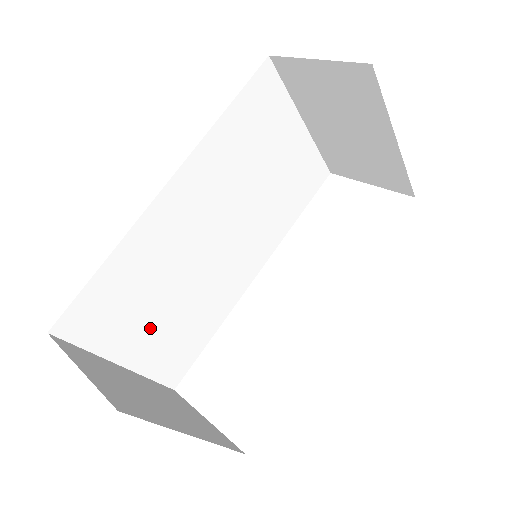
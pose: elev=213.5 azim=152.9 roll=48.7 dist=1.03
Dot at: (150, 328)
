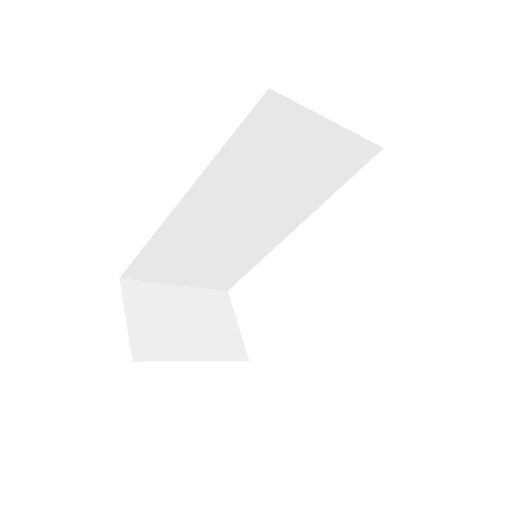
Dot at: (196, 268)
